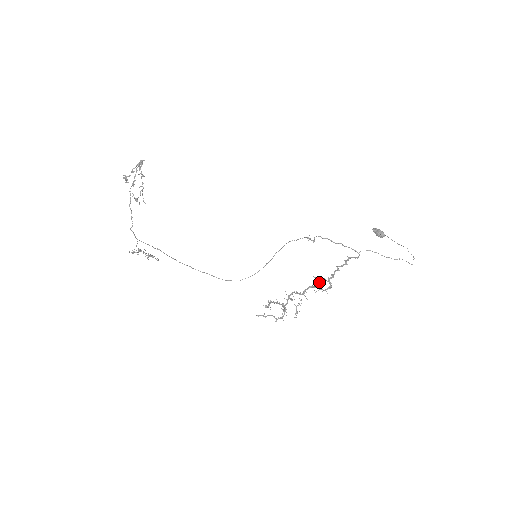
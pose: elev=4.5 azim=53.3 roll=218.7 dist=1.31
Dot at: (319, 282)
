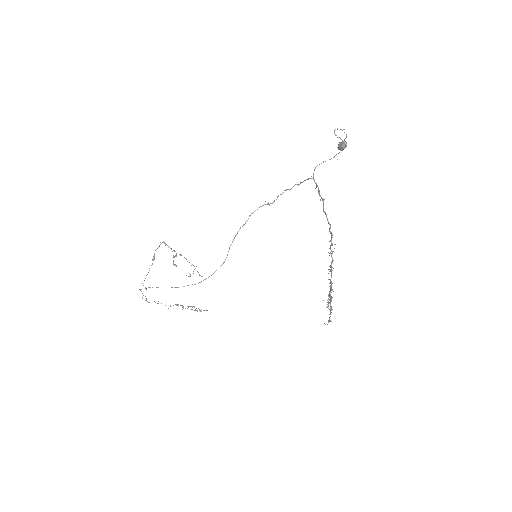
Dot at: occluded
